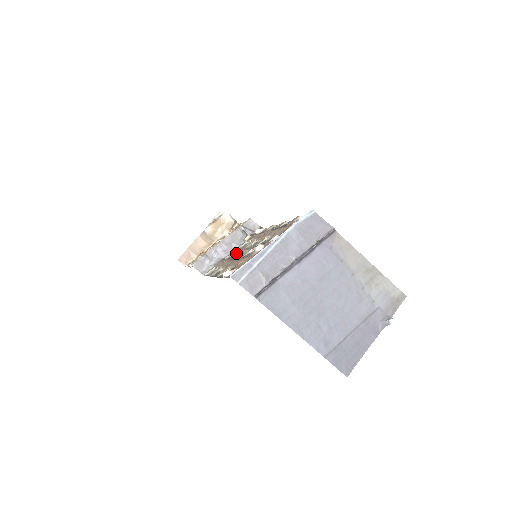
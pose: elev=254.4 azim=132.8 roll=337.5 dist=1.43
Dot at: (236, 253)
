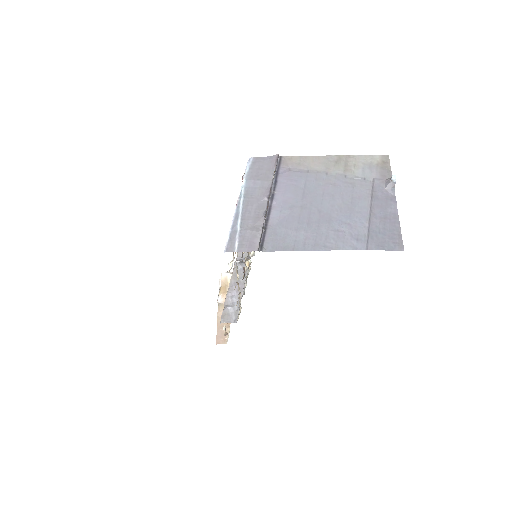
Dot at: occluded
